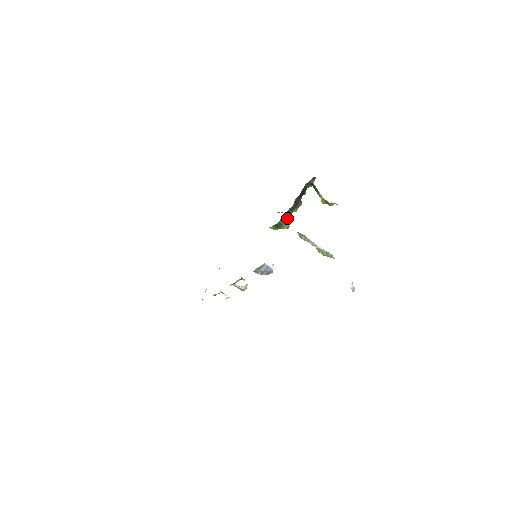
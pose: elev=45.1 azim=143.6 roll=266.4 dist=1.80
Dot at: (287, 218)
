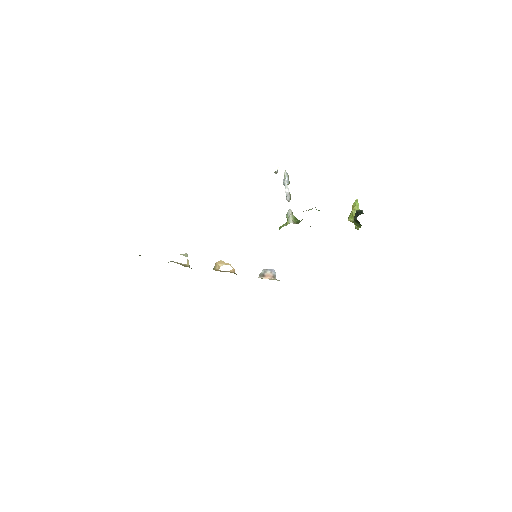
Dot at: occluded
